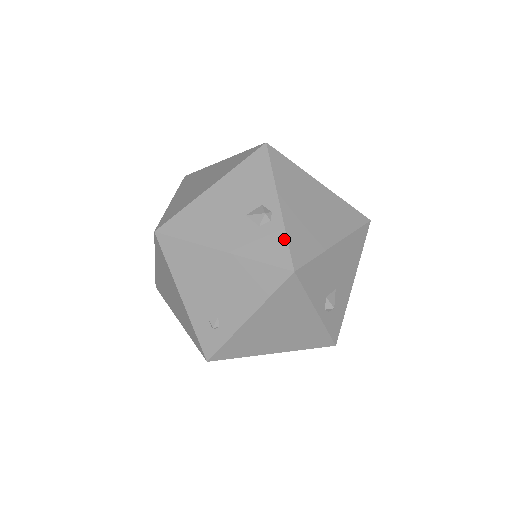
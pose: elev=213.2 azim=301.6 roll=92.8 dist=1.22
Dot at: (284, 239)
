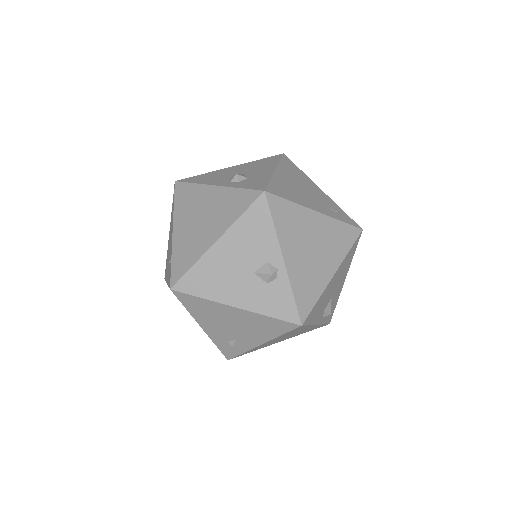
Dot at: (291, 296)
